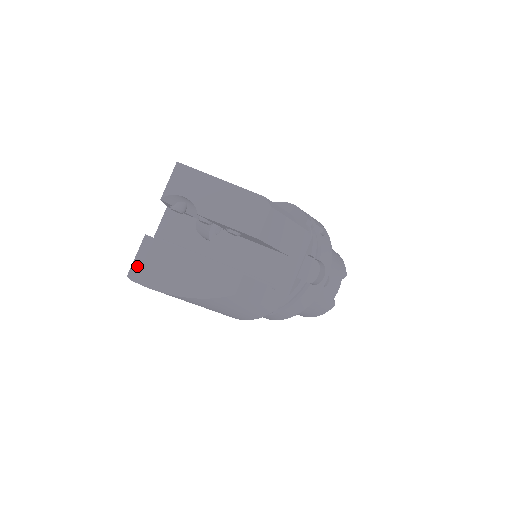
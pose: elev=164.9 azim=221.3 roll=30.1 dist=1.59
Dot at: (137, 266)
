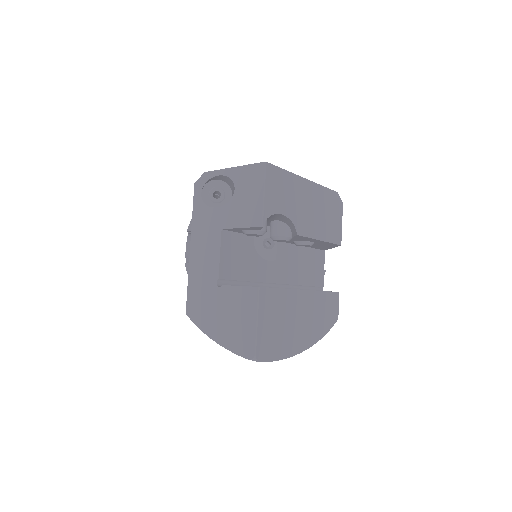
Dot at: (262, 338)
